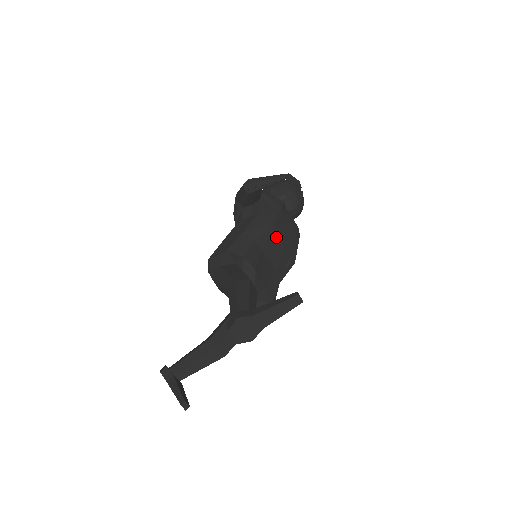
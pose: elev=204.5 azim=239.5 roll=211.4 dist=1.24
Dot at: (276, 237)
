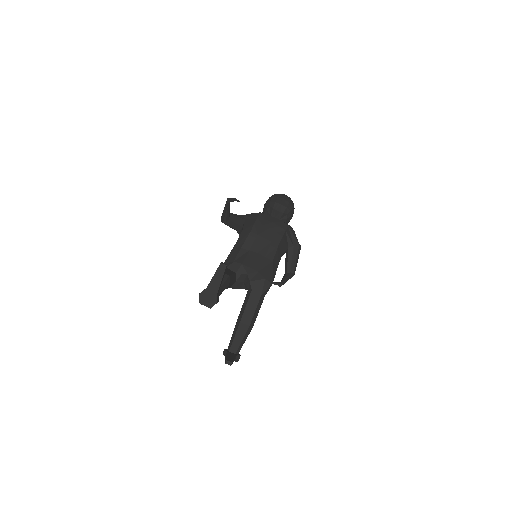
Dot at: (258, 237)
